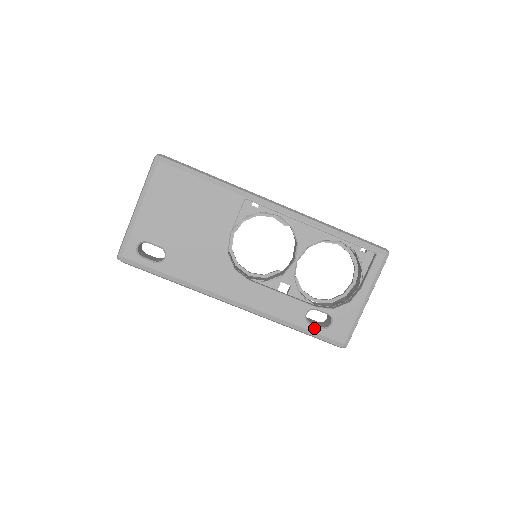
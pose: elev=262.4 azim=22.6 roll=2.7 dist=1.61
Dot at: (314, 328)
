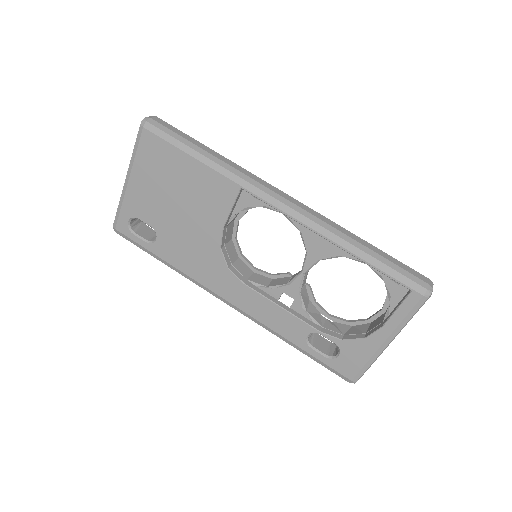
Dot at: (316, 353)
